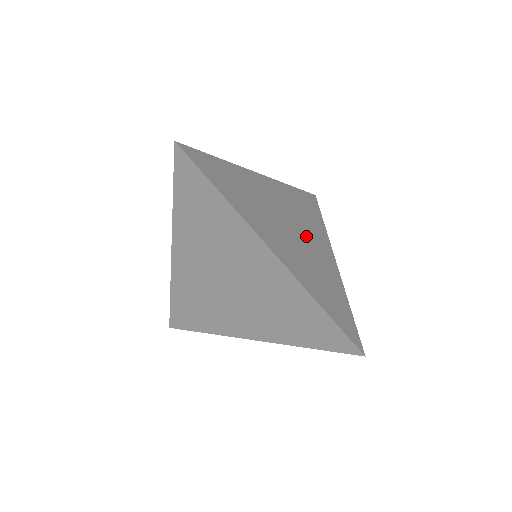
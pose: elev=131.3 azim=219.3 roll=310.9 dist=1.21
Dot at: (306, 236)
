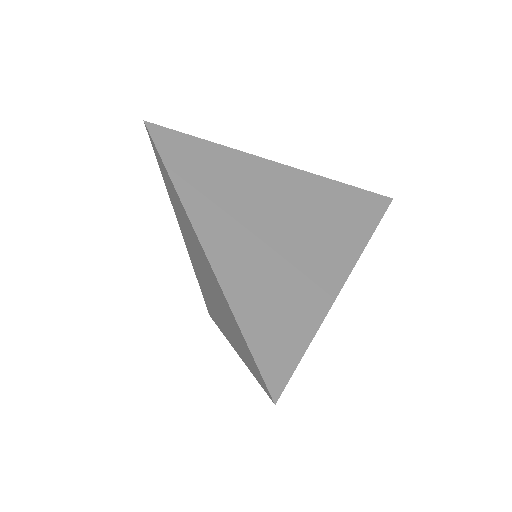
Dot at: (304, 242)
